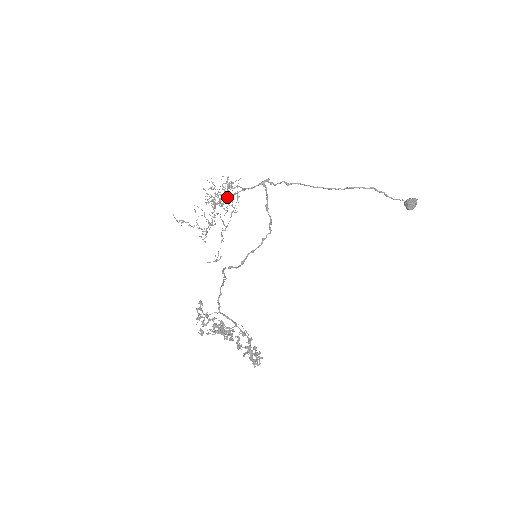
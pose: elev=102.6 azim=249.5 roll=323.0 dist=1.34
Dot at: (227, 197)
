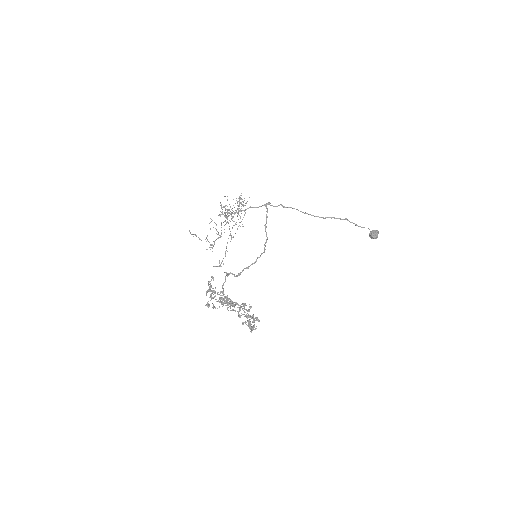
Dot at: occluded
